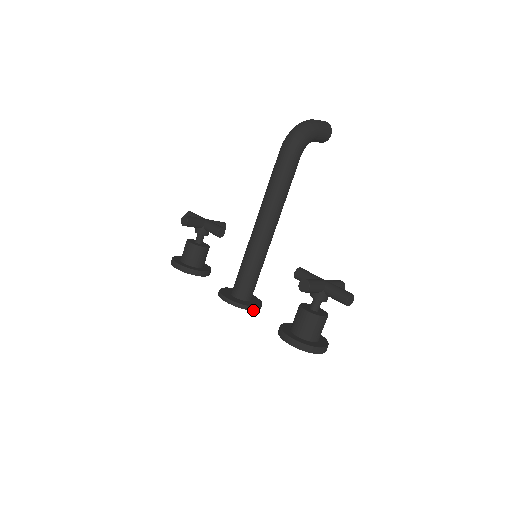
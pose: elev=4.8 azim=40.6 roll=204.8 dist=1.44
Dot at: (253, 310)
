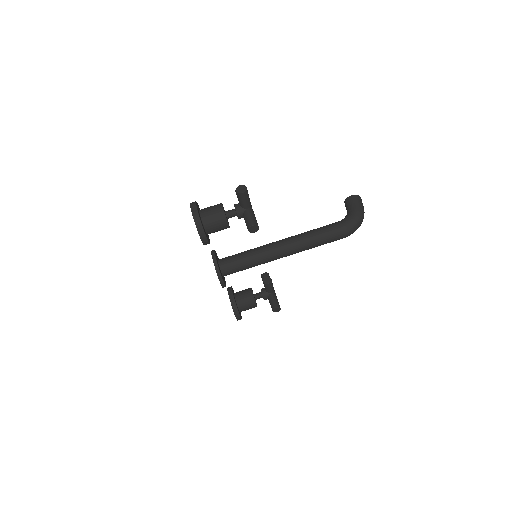
Dot at: occluded
